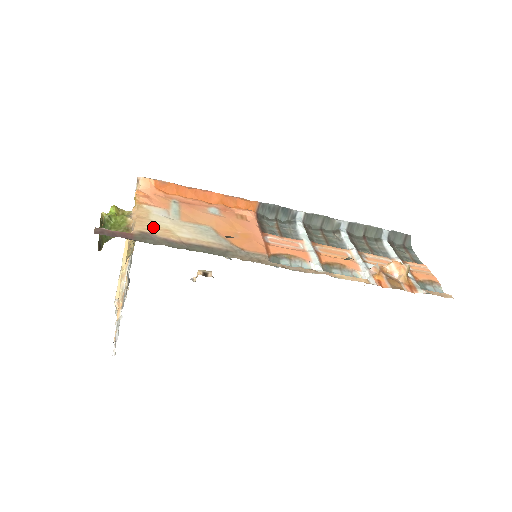
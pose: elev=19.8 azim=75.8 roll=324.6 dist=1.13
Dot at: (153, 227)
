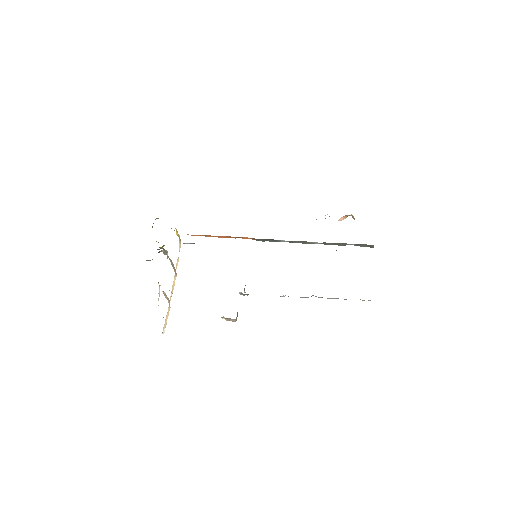
Dot at: occluded
